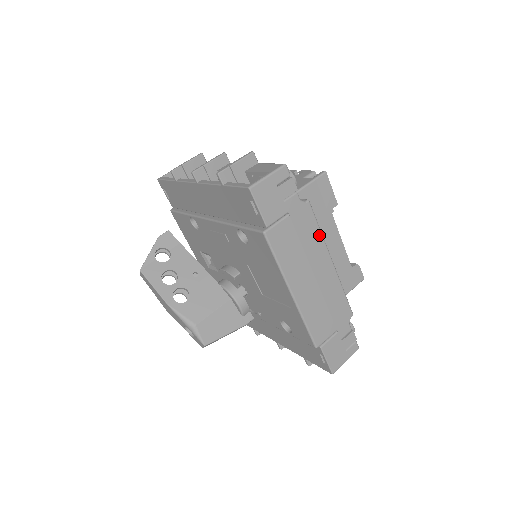
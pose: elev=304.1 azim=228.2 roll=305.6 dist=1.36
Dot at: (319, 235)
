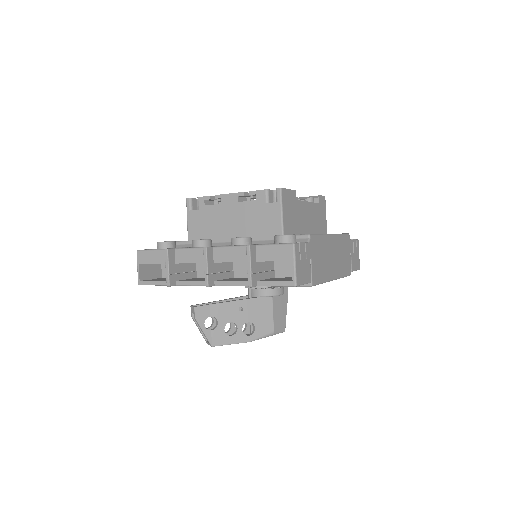
Dot at: (322, 238)
